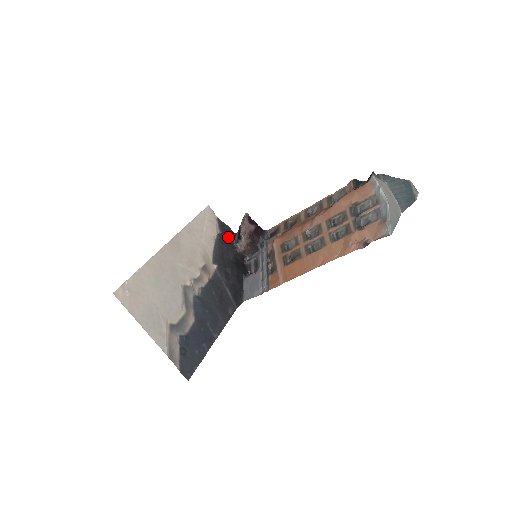
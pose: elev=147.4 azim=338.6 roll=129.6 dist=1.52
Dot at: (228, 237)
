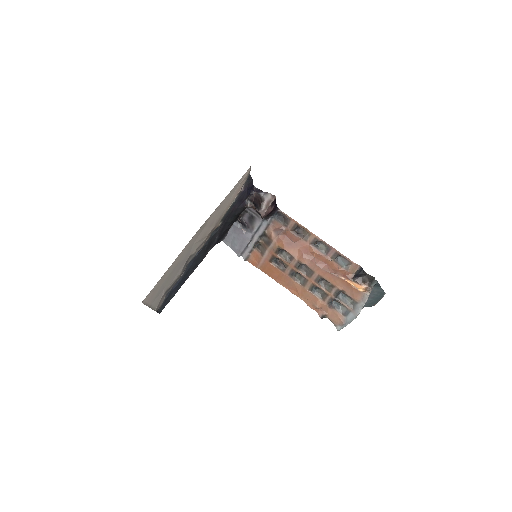
Dot at: (246, 195)
